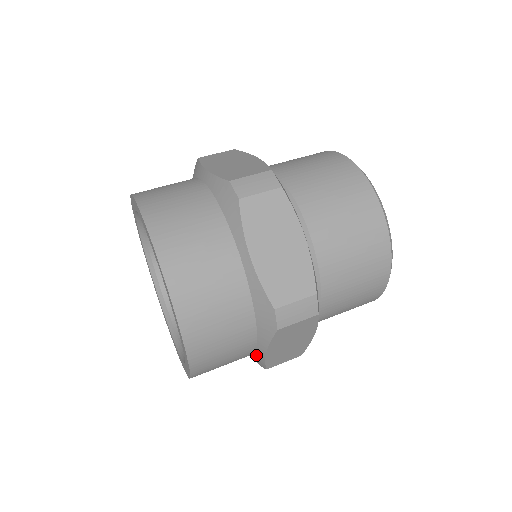
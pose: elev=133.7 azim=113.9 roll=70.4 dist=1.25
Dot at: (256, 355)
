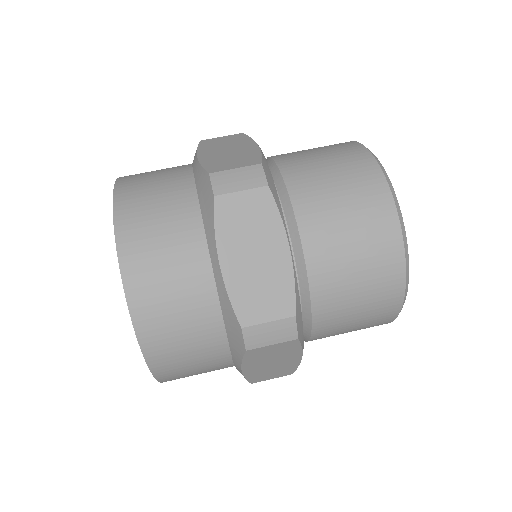
Dot at: occluded
